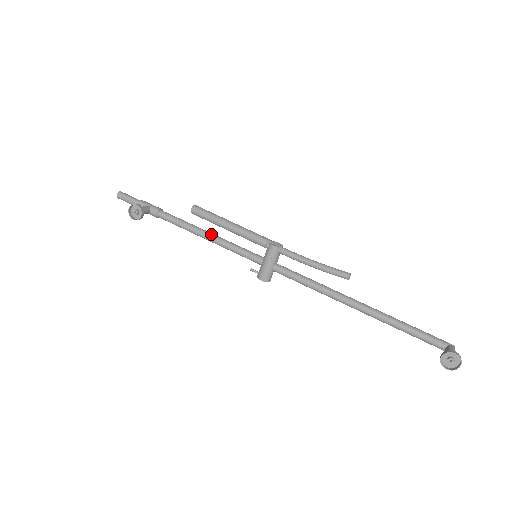
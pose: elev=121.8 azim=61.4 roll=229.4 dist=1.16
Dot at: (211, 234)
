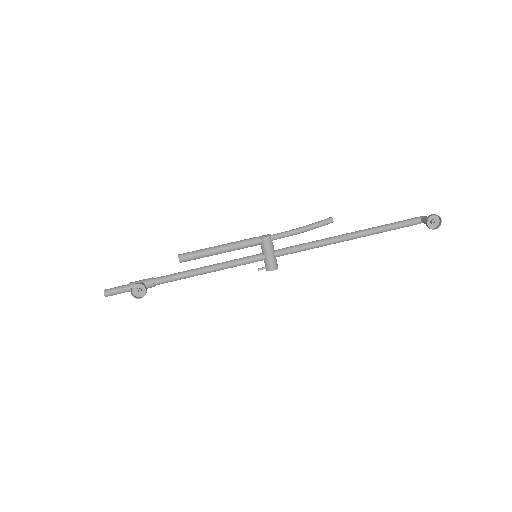
Dot at: (209, 266)
